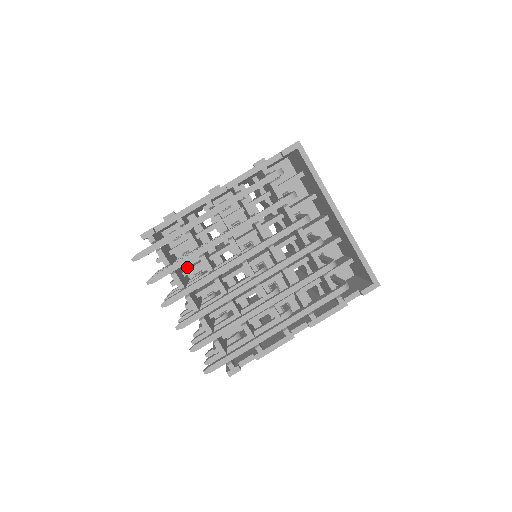
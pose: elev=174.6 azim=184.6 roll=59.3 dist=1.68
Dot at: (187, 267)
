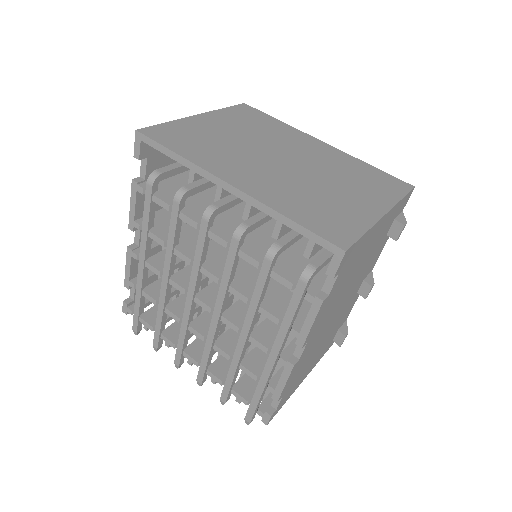
Dot at: occluded
